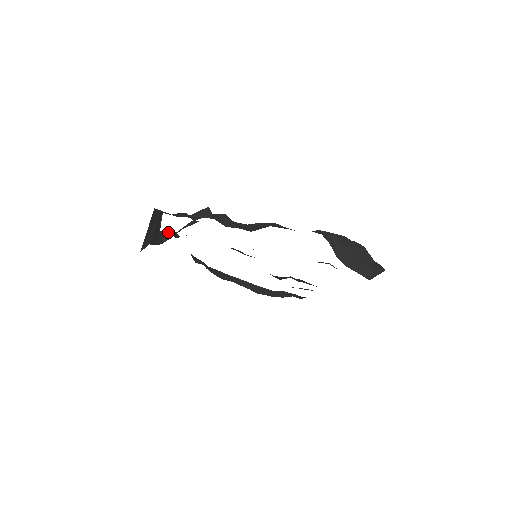
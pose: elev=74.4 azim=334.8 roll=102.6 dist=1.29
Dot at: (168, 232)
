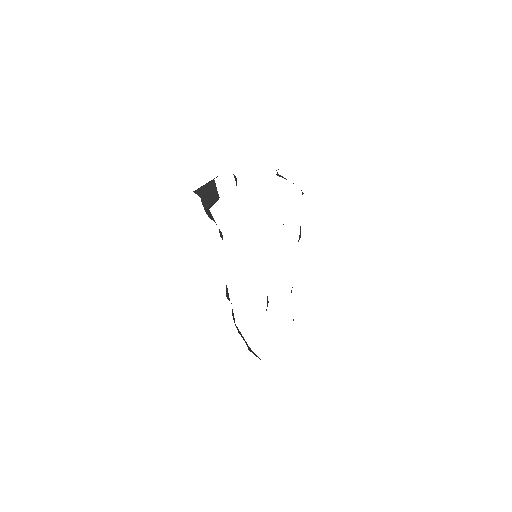
Dot at: occluded
